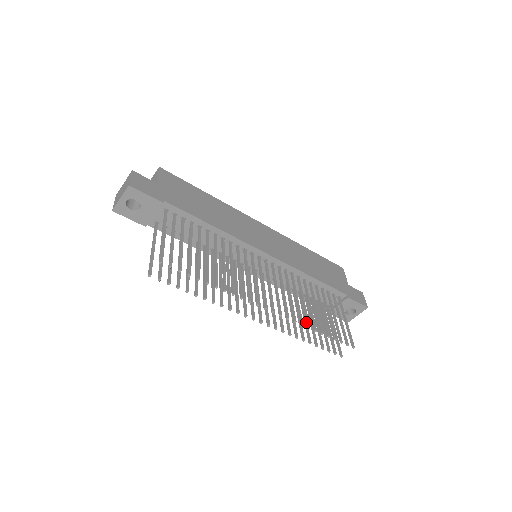
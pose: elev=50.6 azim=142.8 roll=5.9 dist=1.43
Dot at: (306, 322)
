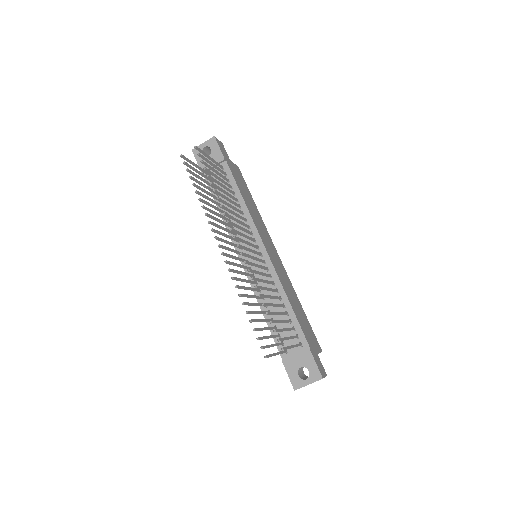
Dot at: (257, 286)
